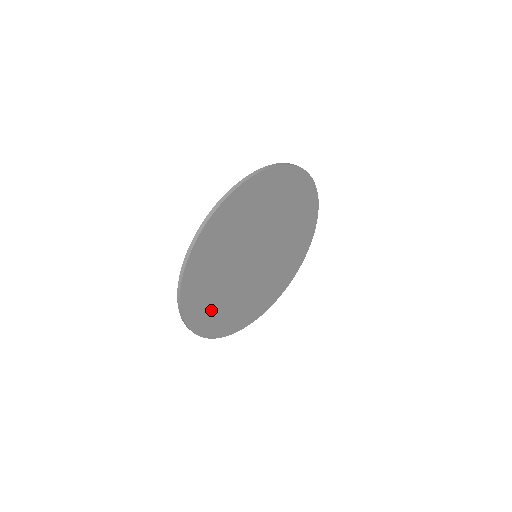
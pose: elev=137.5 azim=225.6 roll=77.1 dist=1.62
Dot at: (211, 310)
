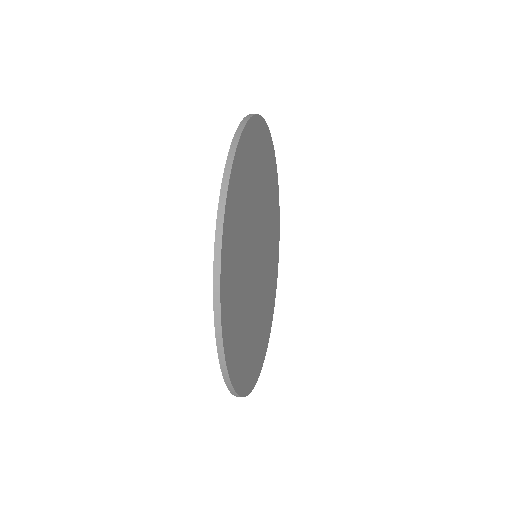
Dot at: (237, 219)
